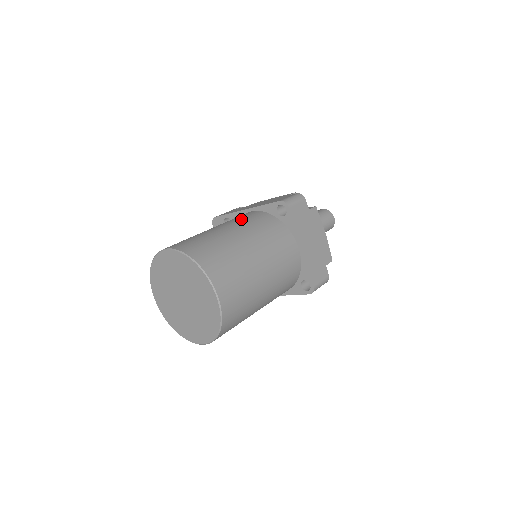
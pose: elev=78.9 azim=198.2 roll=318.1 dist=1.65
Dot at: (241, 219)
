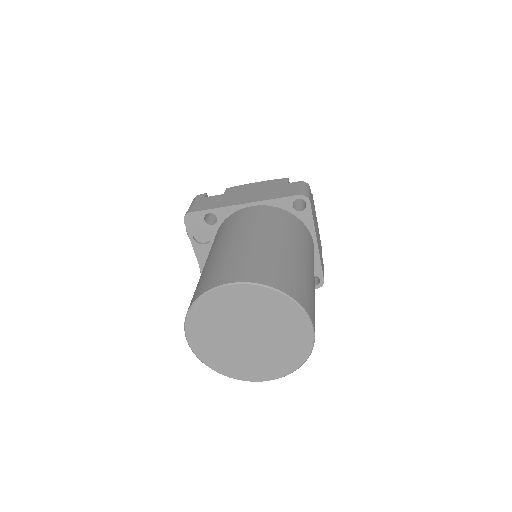
Dot at: (264, 221)
